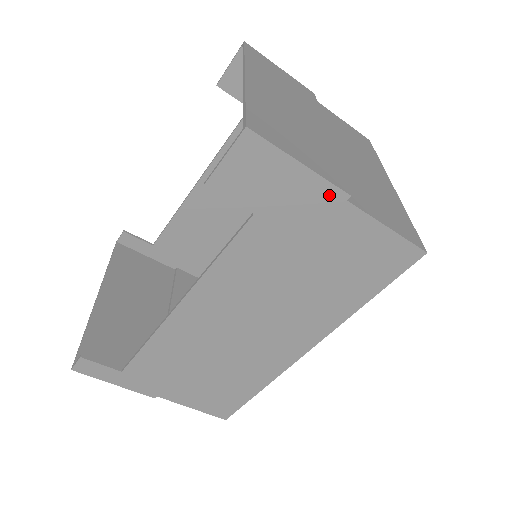
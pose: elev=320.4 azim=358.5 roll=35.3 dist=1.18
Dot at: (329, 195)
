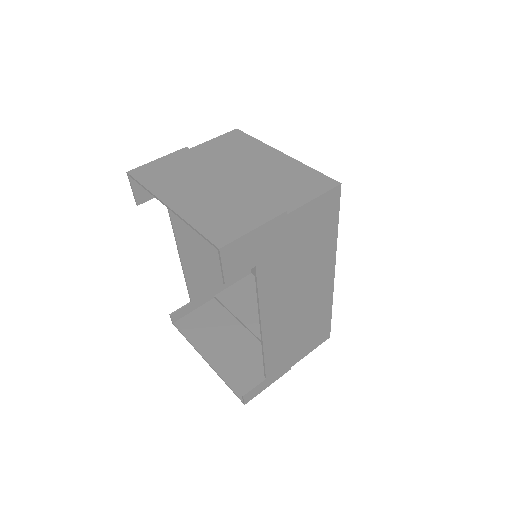
Dot at: (278, 222)
